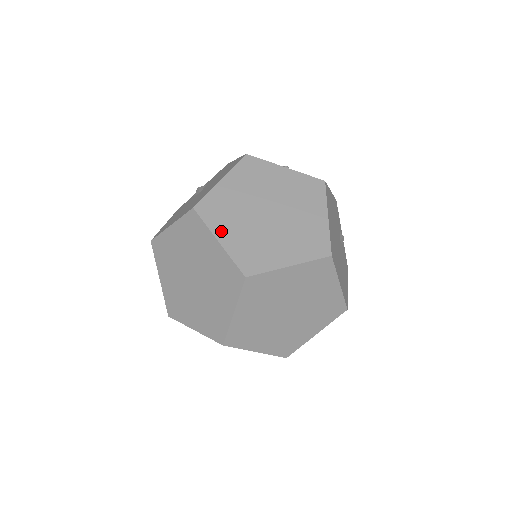
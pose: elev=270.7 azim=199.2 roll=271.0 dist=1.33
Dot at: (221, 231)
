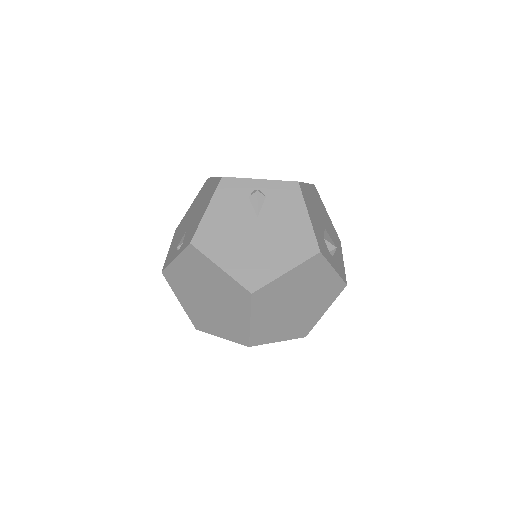
Dot at: (257, 315)
